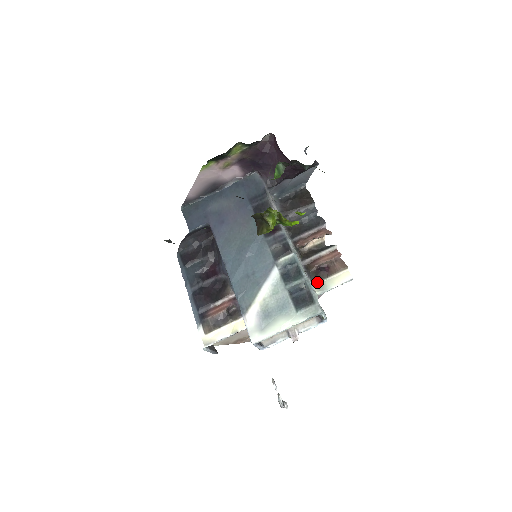
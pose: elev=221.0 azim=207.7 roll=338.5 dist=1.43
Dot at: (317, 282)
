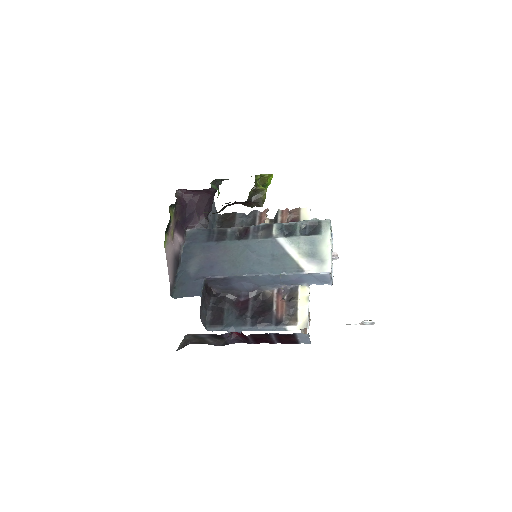
Dot at: occluded
